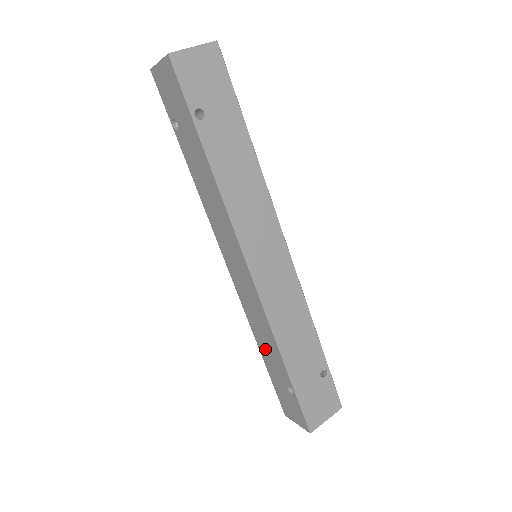
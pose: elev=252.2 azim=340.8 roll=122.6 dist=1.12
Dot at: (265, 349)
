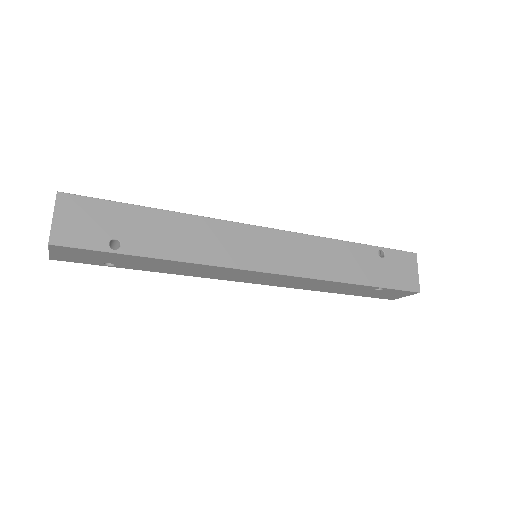
Dot at: (333, 290)
